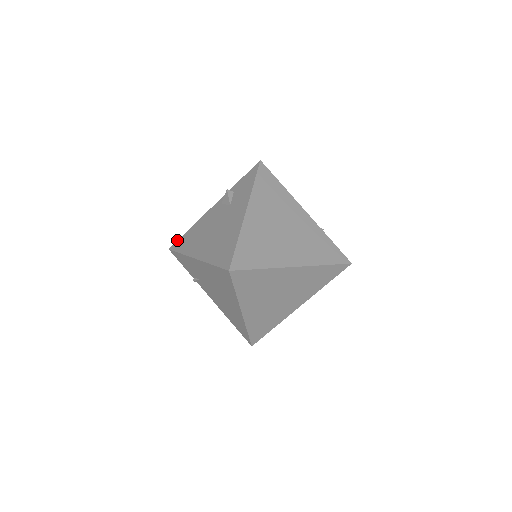
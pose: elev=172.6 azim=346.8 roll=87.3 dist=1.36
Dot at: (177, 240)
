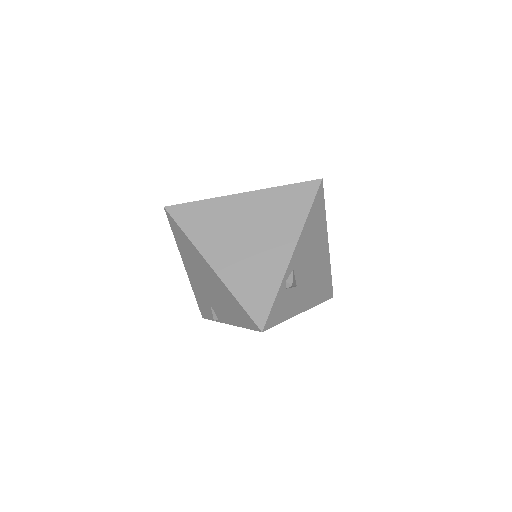
Dot at: occluded
